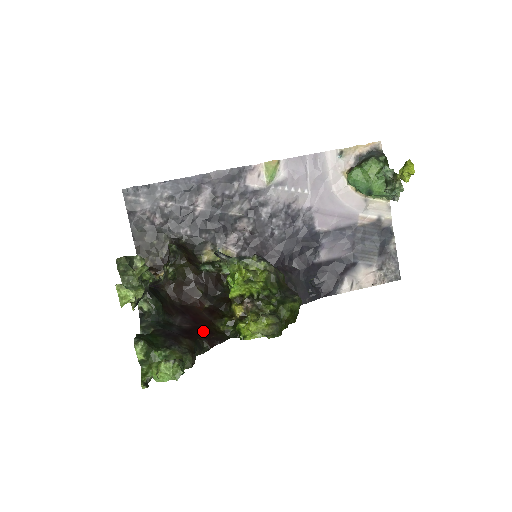
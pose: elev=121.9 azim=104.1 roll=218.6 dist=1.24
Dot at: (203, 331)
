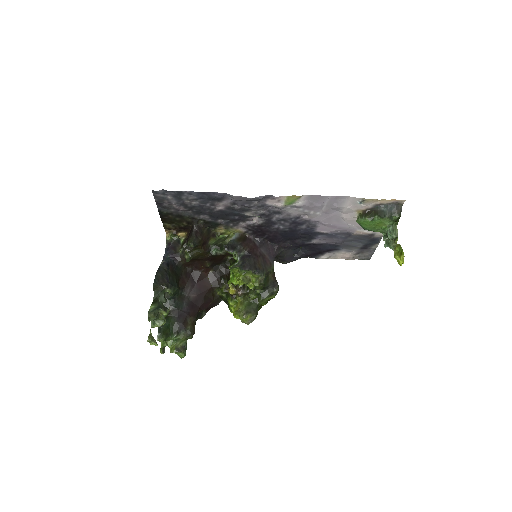
Dot at: (204, 301)
